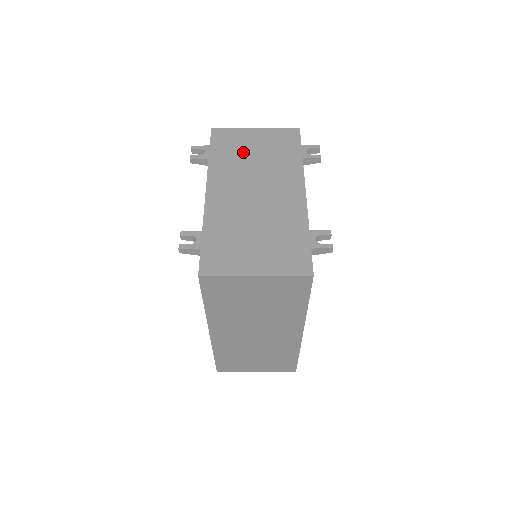
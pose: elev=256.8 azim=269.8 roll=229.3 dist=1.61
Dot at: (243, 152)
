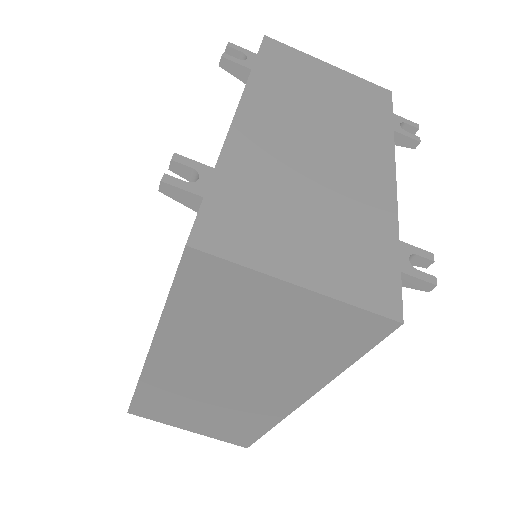
Dot at: (307, 84)
